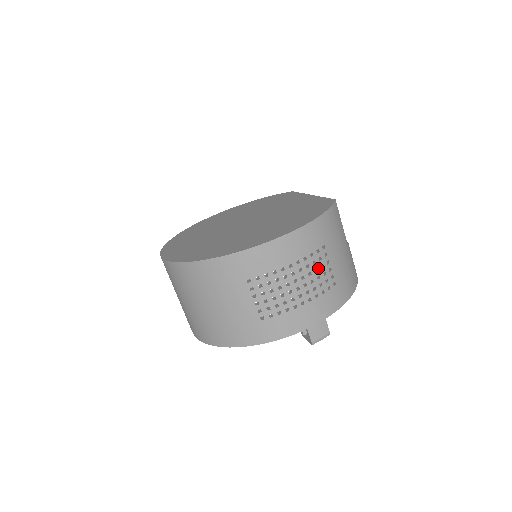
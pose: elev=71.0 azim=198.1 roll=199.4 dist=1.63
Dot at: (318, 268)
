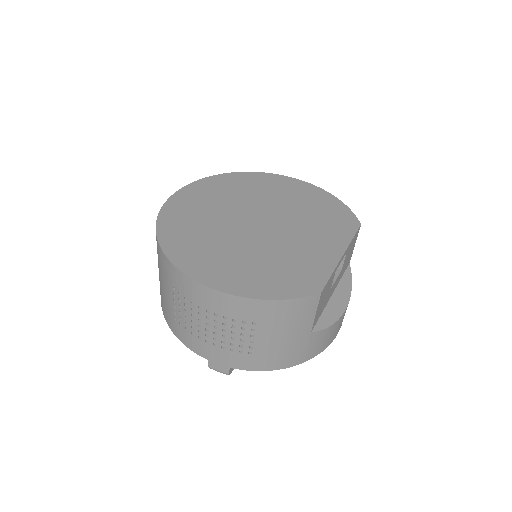
Dot at: (236, 333)
